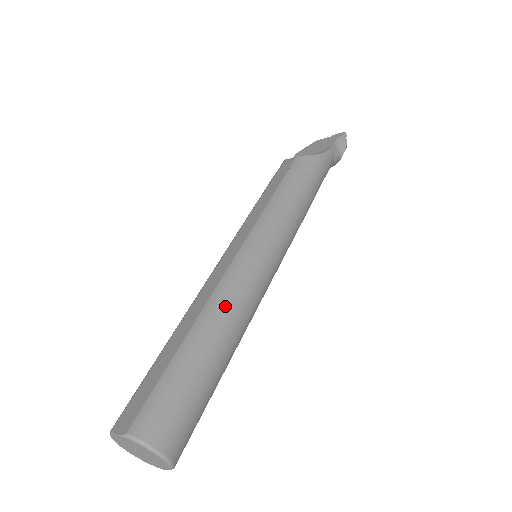
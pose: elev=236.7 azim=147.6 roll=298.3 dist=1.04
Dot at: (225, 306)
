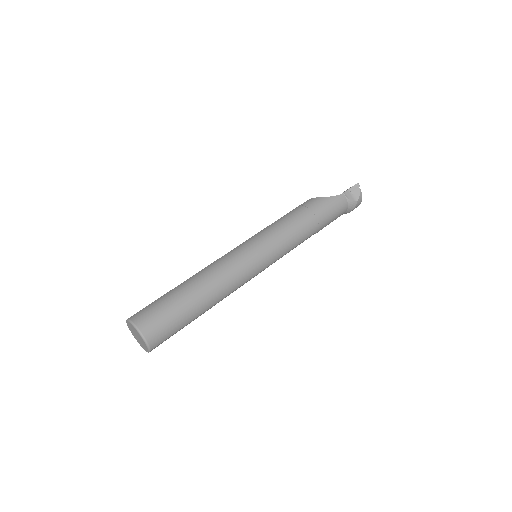
Dot at: (210, 272)
